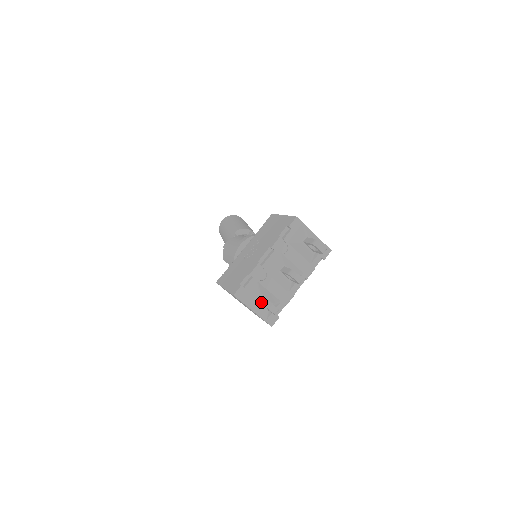
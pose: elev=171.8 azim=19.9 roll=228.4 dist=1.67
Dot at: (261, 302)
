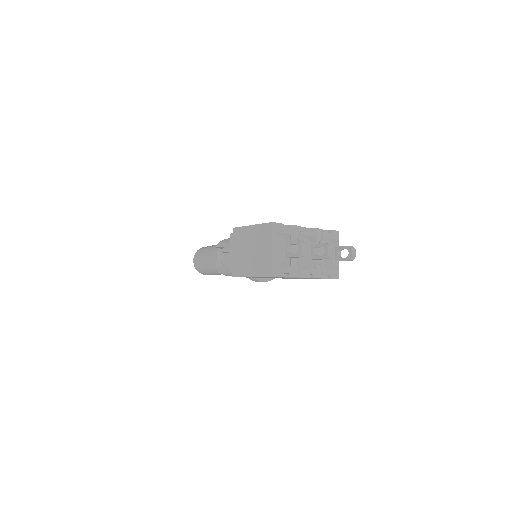
Dot at: occluded
